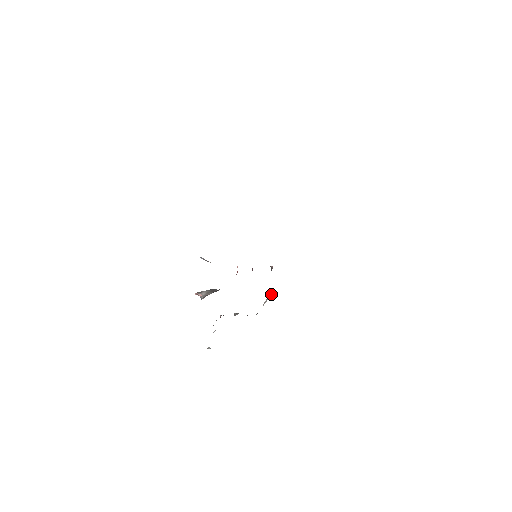
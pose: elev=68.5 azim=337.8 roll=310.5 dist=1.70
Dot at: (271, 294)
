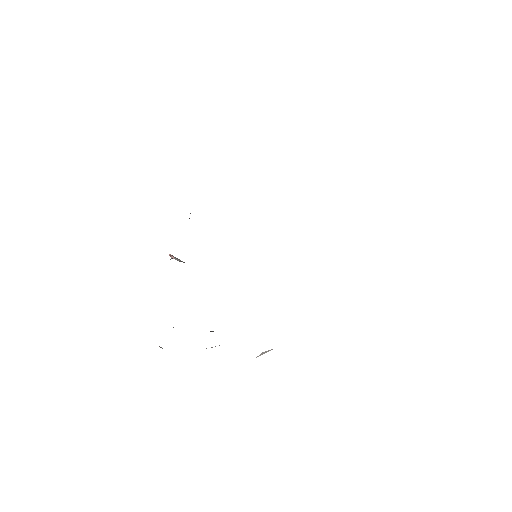
Dot at: occluded
